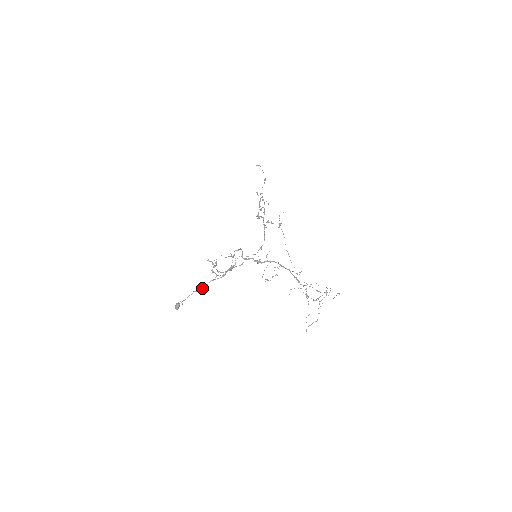
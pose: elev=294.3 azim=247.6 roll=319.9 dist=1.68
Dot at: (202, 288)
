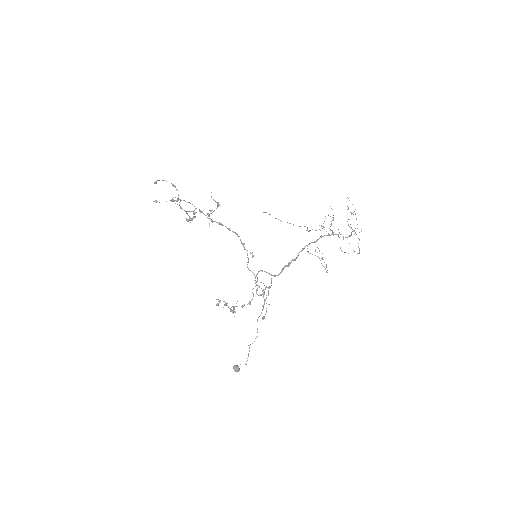
Dot at: (257, 336)
